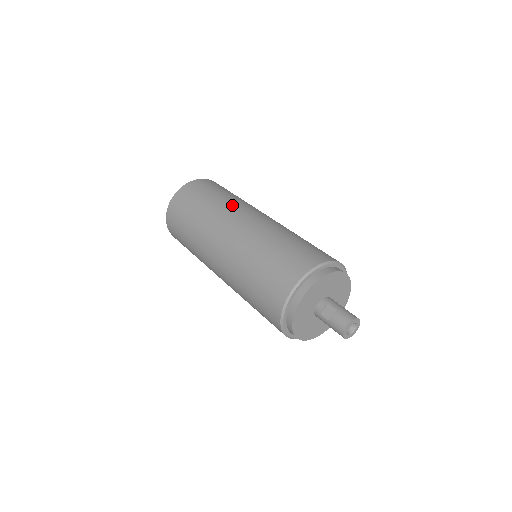
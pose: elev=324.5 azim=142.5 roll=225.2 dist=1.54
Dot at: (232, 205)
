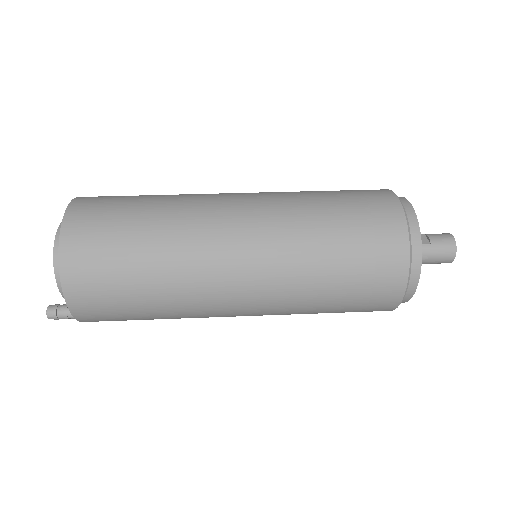
Dot at: occluded
